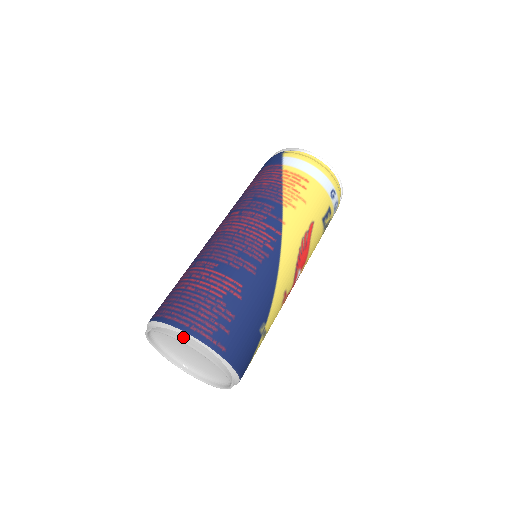
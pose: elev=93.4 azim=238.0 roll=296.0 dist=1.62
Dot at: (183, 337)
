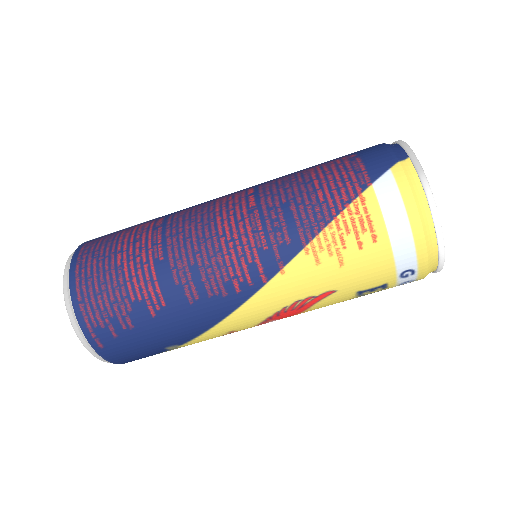
Dot at: (69, 305)
